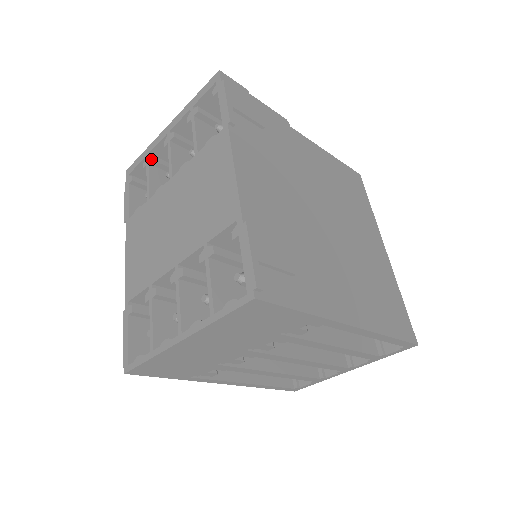
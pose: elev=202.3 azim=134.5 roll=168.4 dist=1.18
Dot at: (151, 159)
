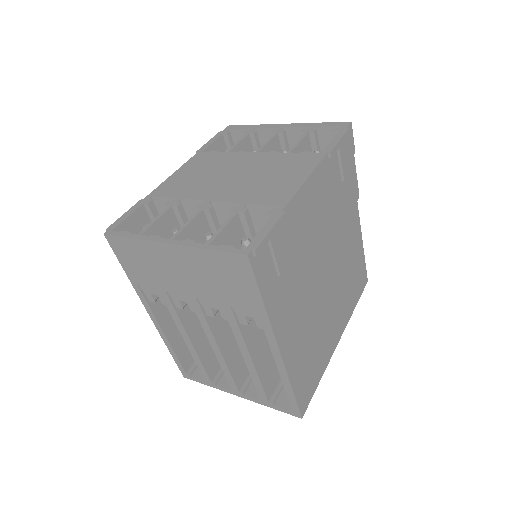
Dot at: (253, 132)
